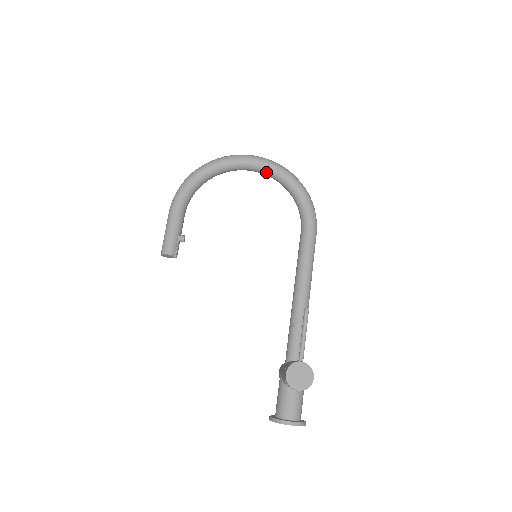
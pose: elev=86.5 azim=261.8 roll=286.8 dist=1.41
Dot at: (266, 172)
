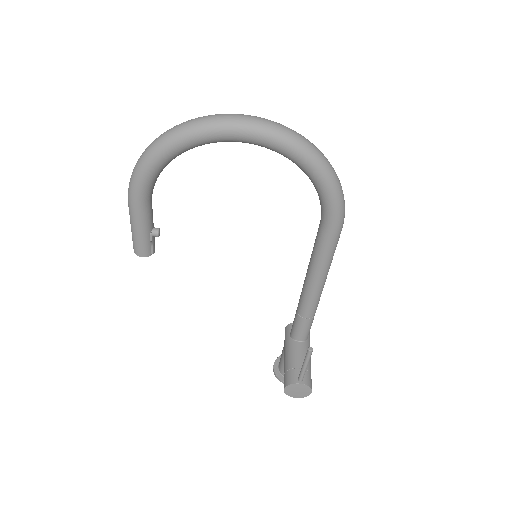
Dot at: occluded
